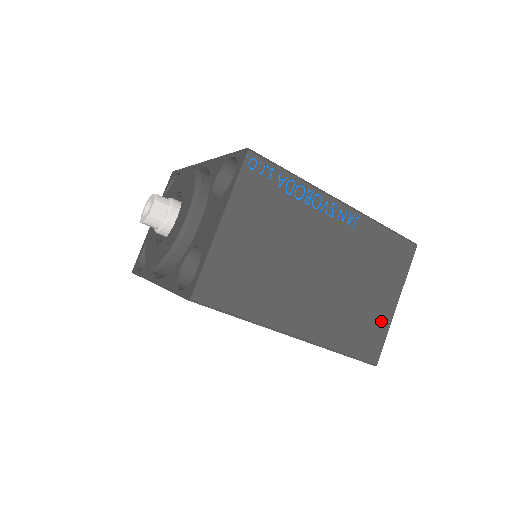
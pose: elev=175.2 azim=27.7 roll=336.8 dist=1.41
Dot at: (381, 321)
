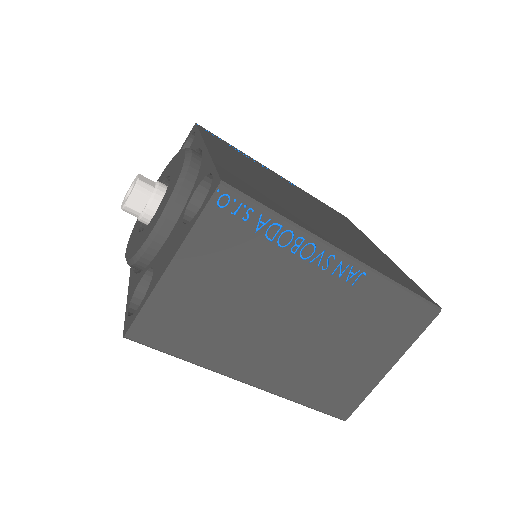
Dot at: (364, 382)
